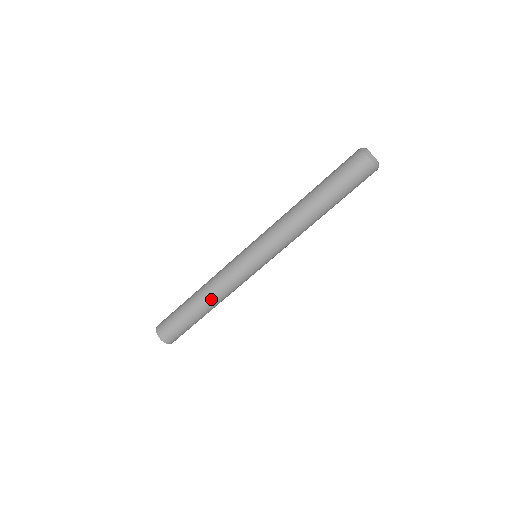
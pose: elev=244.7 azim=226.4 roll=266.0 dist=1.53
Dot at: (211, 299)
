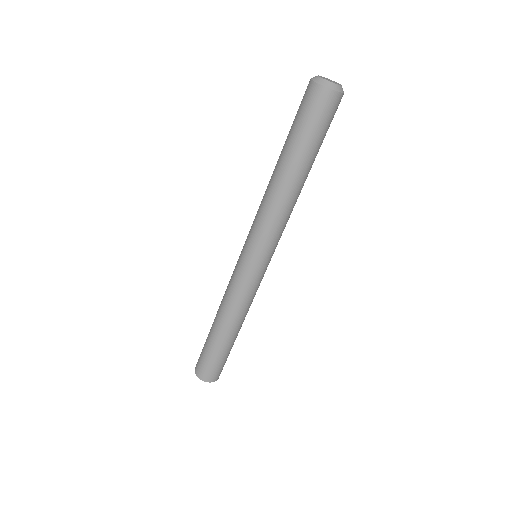
Dot at: (235, 323)
